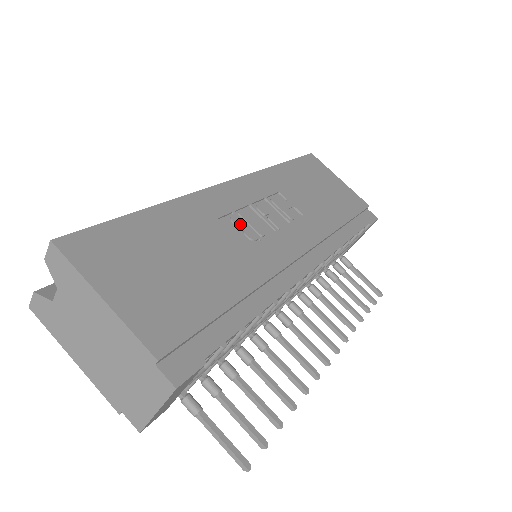
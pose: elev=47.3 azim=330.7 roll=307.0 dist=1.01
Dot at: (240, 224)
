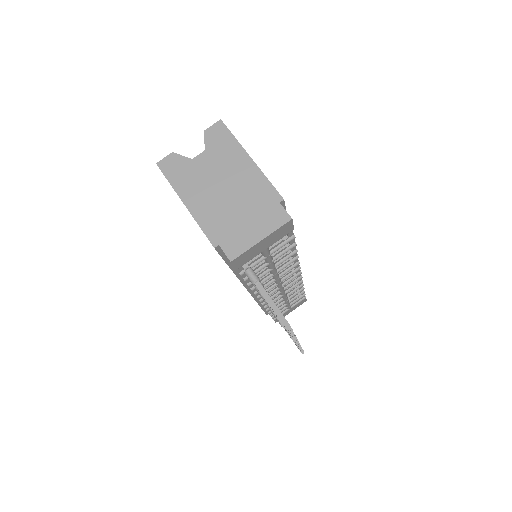
Dot at: occluded
